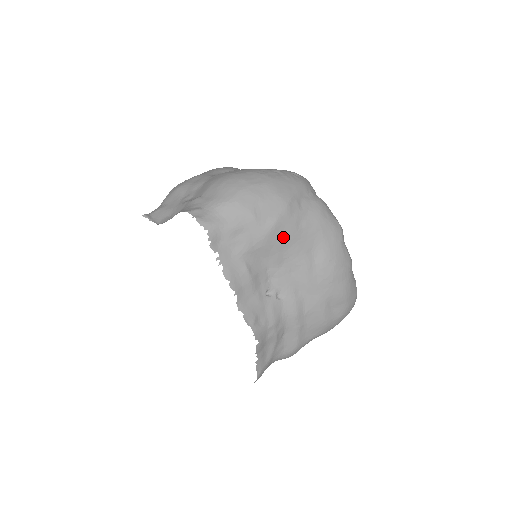
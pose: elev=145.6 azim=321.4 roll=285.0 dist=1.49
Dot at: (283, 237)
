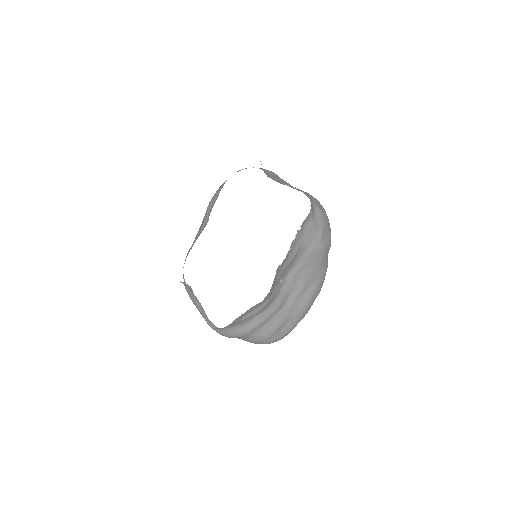
Dot at: (316, 259)
